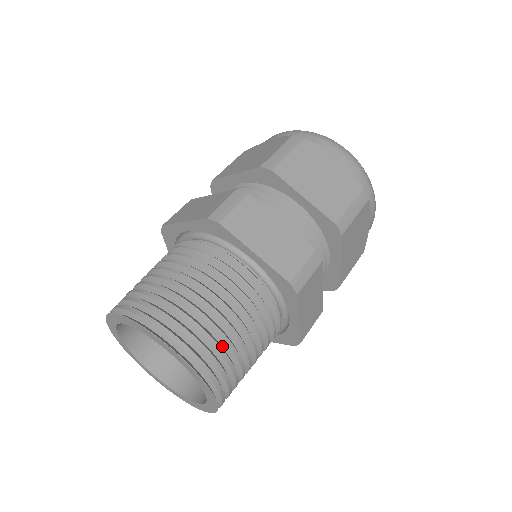
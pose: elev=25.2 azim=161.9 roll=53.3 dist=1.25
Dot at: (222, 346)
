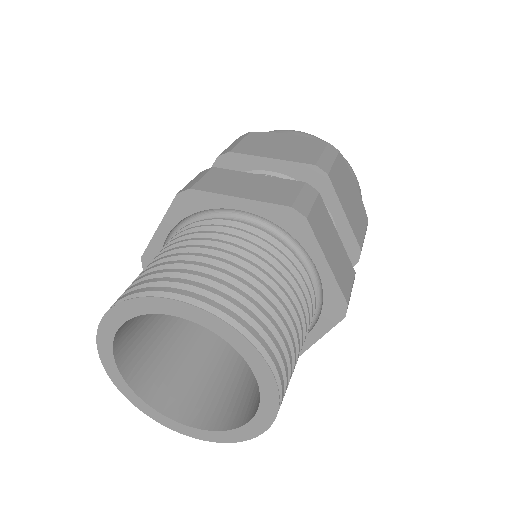
Dot at: occluded
